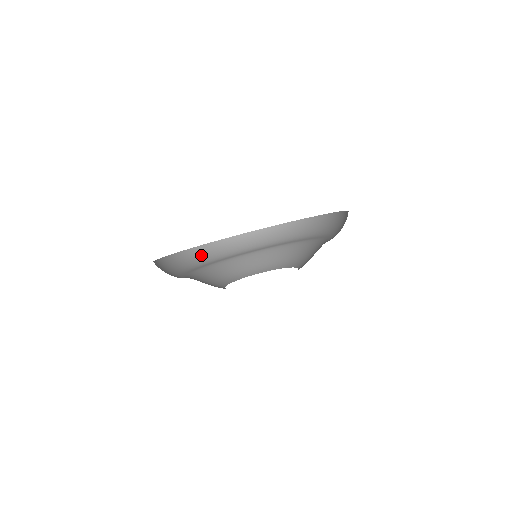
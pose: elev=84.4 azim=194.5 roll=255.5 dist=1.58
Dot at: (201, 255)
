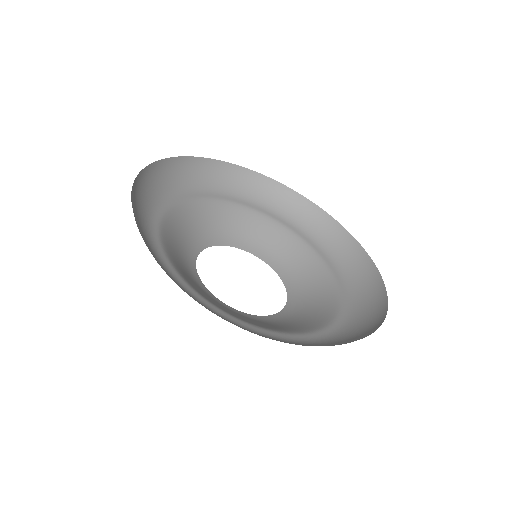
Dot at: (193, 172)
